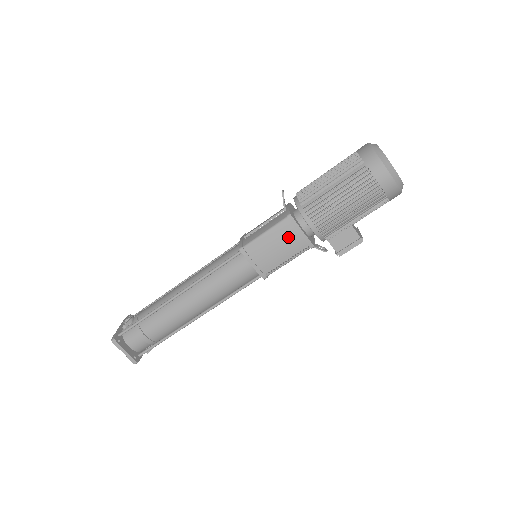
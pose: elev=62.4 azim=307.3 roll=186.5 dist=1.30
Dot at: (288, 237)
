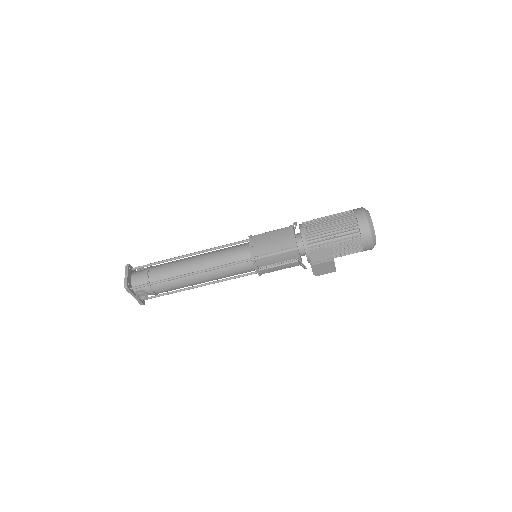
Dot at: (283, 236)
